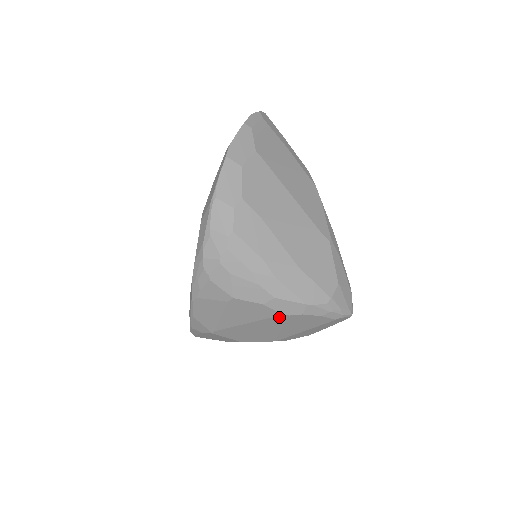
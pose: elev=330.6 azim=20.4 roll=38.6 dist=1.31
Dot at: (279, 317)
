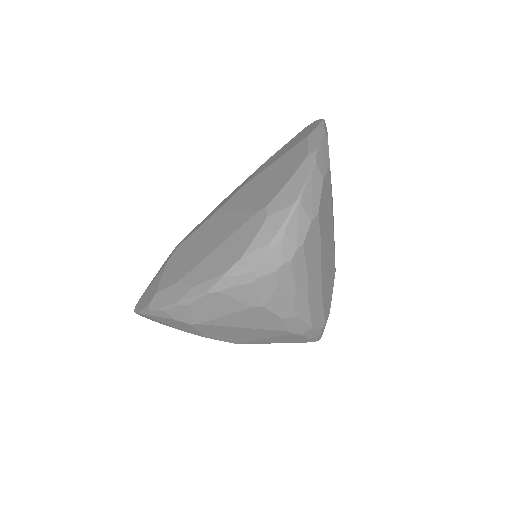
Dot at: (281, 331)
